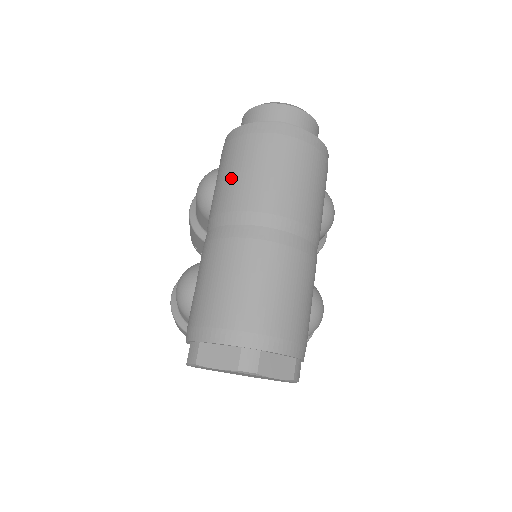
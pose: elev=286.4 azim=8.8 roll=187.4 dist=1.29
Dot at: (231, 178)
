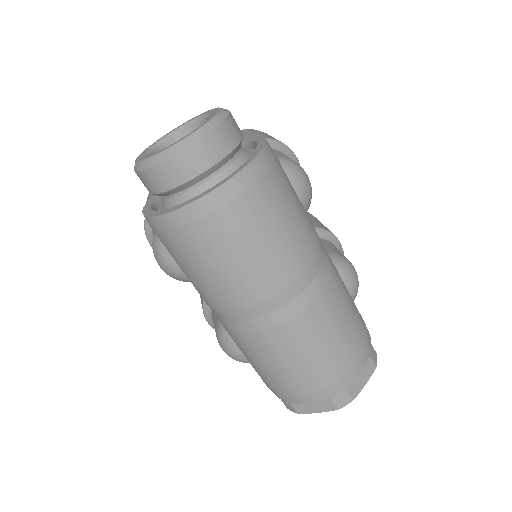
Dot at: (201, 279)
